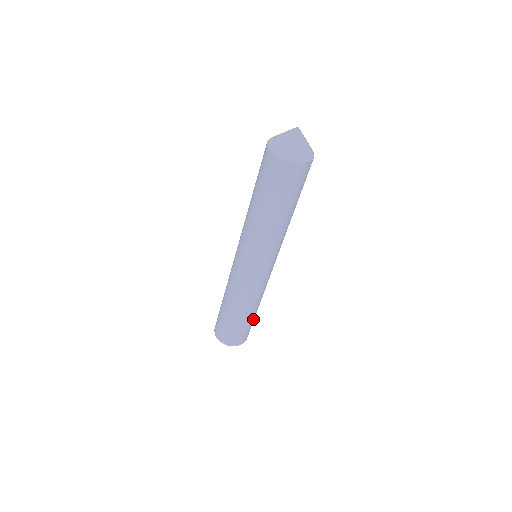
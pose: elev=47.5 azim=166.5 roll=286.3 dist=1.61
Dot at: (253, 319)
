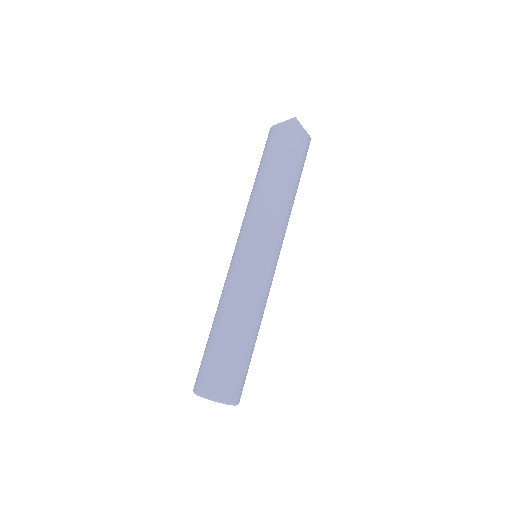
Dot at: (230, 349)
